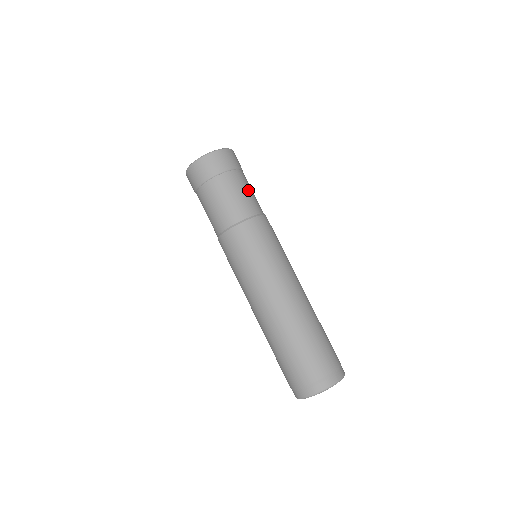
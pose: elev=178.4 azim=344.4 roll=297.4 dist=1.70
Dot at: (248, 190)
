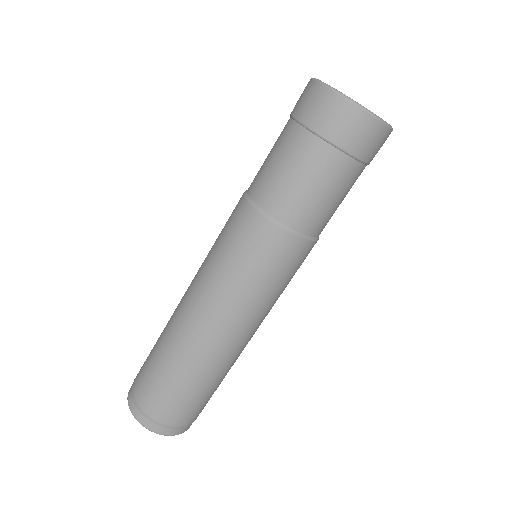
Dot at: occluded
